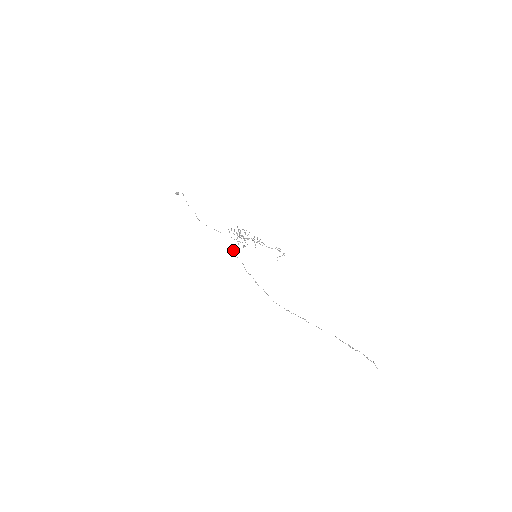
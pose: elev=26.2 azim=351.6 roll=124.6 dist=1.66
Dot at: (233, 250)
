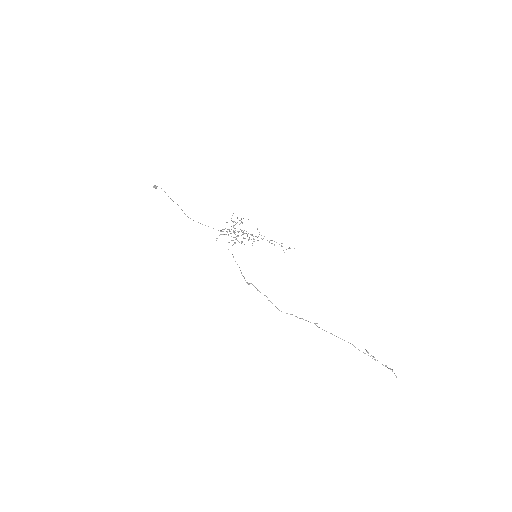
Dot at: occluded
